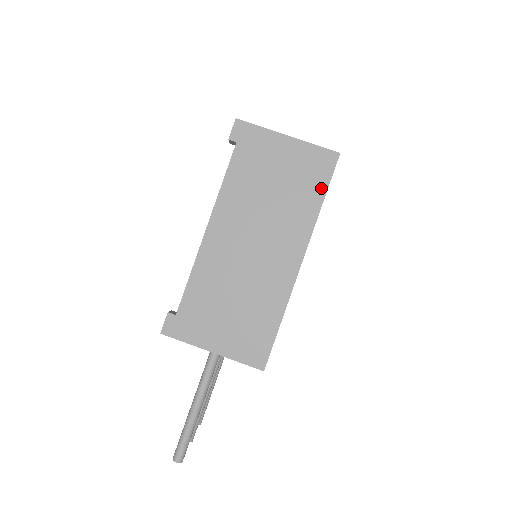
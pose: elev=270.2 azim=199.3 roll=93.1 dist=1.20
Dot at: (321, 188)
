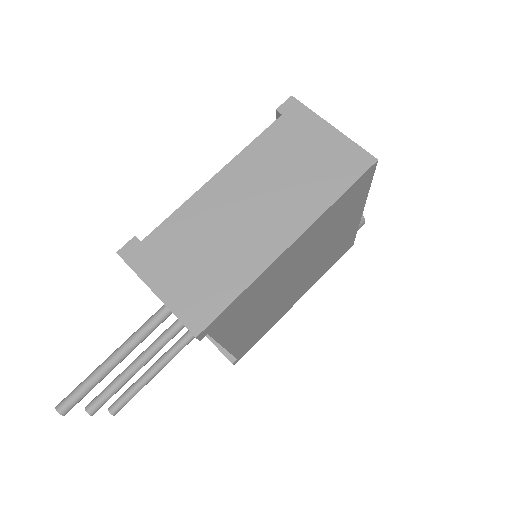
Dot at: (344, 183)
